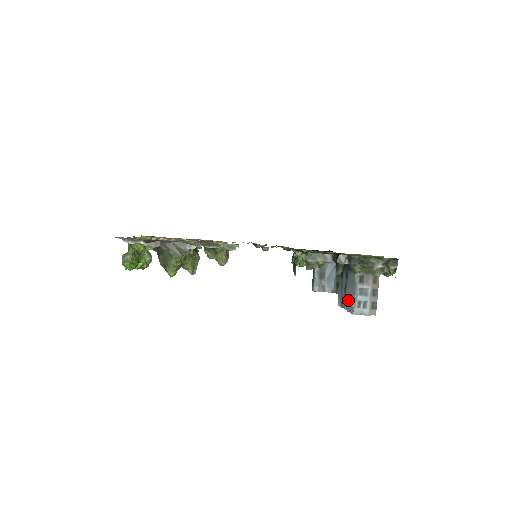
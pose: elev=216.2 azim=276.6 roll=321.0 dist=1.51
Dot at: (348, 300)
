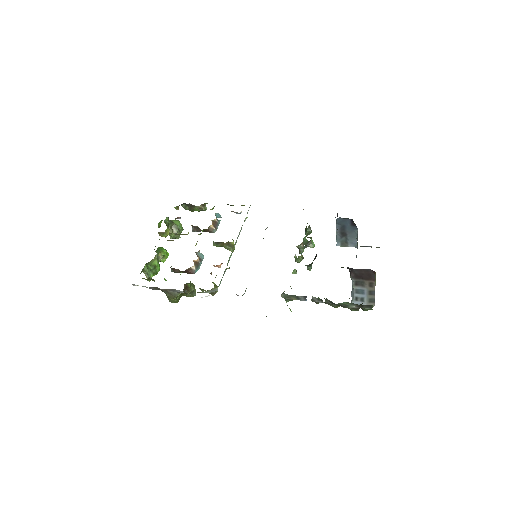
Dot at: occluded
